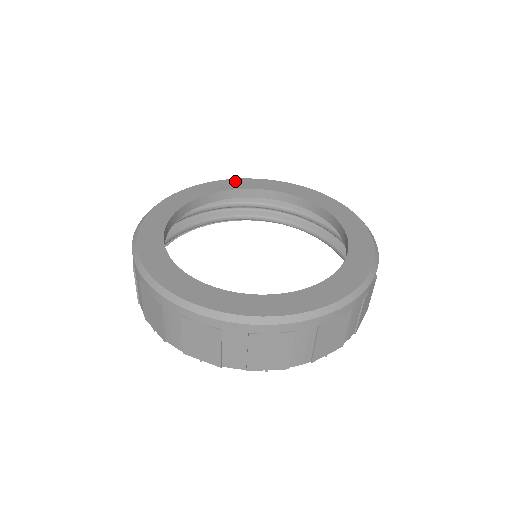
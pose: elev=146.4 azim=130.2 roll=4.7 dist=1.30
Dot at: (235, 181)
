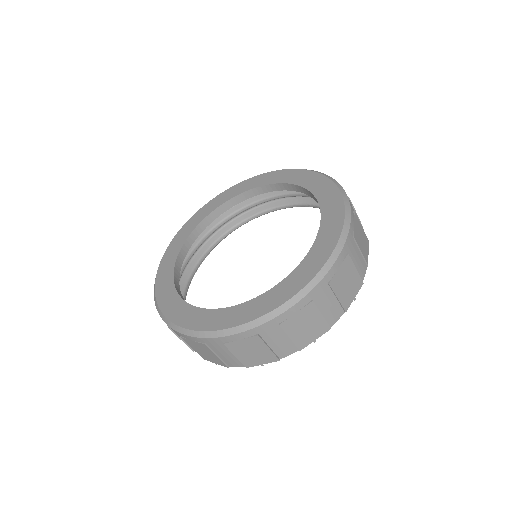
Dot at: (178, 236)
